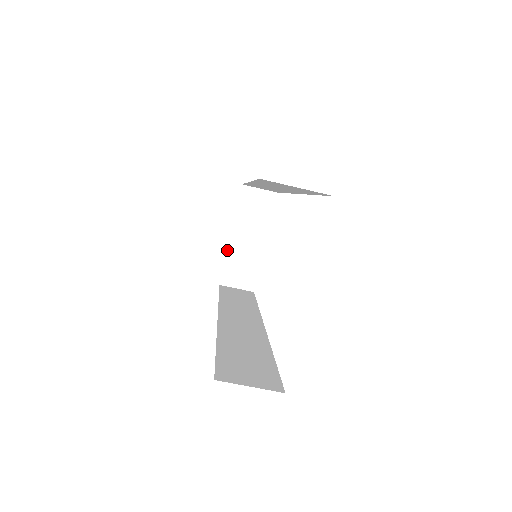
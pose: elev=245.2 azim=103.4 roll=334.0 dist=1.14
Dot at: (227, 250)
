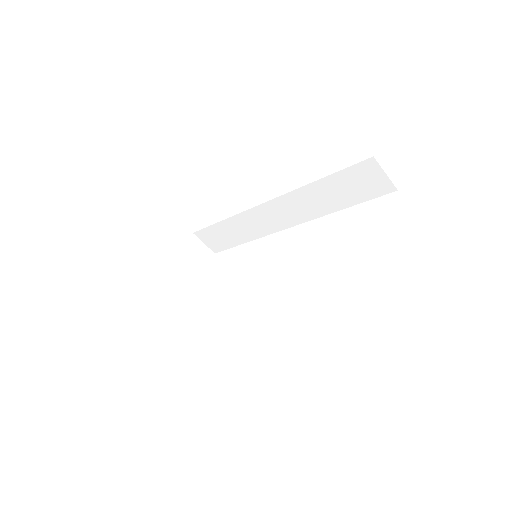
Dot at: (162, 280)
